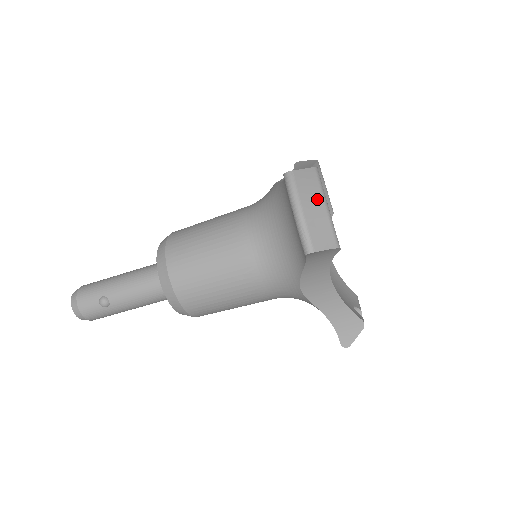
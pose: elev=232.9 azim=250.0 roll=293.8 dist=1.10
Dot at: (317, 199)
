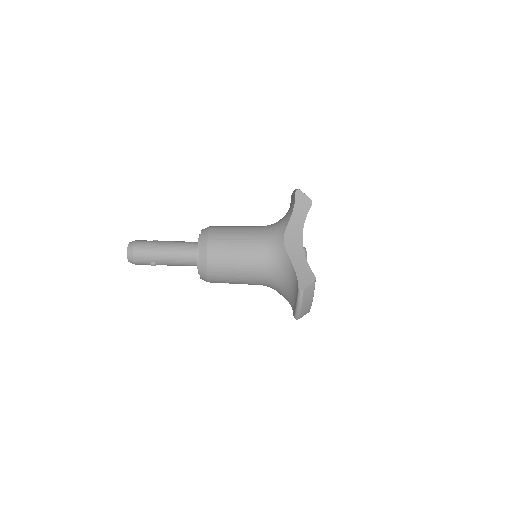
Dot at: (310, 300)
